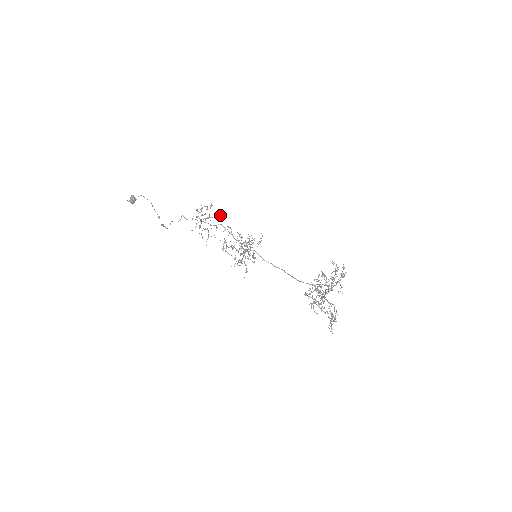
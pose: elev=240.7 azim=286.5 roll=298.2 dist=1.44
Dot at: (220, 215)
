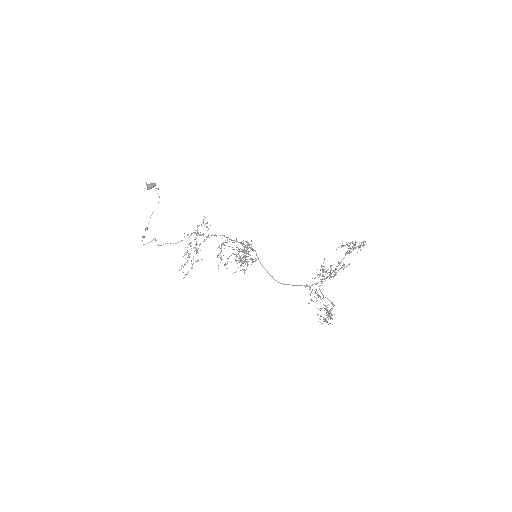
Dot at: (202, 259)
